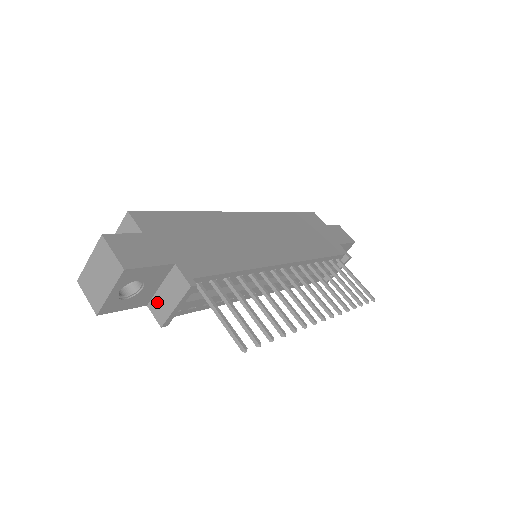
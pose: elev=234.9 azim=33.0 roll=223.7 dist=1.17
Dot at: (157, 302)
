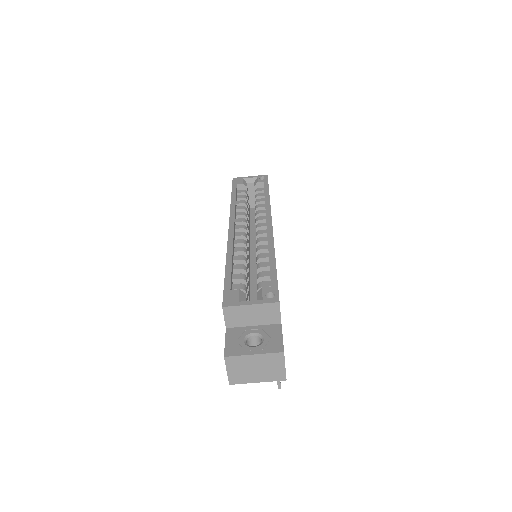
Dot at: occluded
